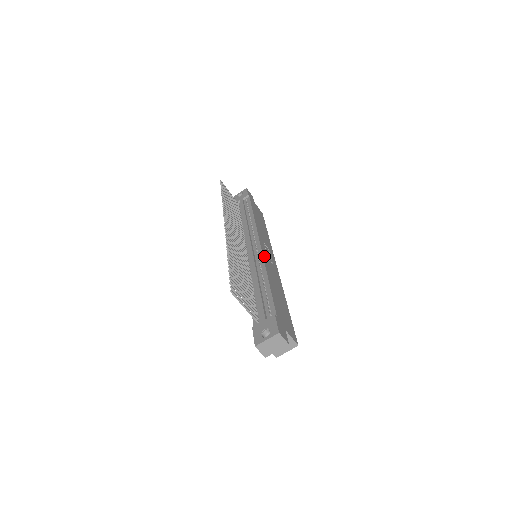
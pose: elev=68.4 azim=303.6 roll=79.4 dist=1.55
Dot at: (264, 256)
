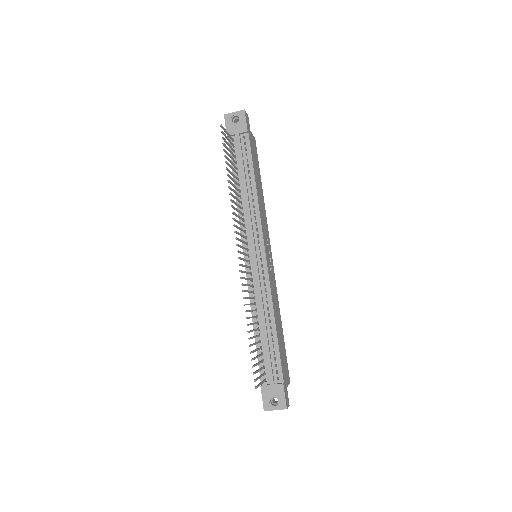
Dot at: (269, 277)
